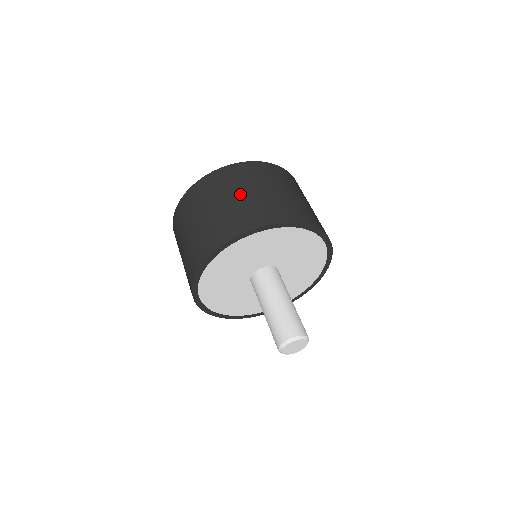
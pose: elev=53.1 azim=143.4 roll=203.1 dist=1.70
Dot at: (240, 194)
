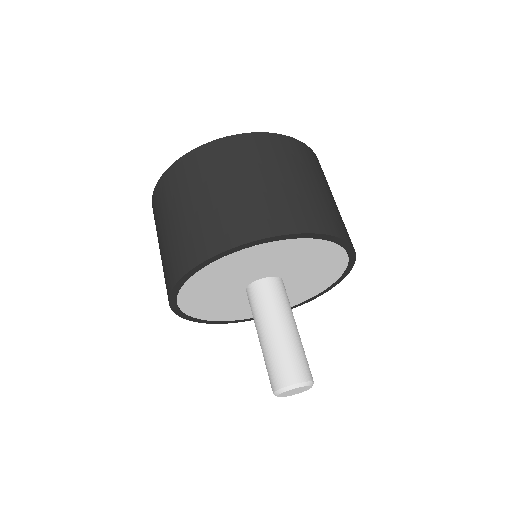
Dot at: (214, 192)
